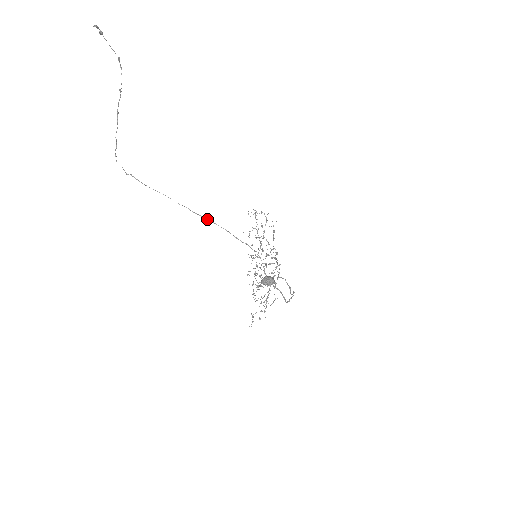
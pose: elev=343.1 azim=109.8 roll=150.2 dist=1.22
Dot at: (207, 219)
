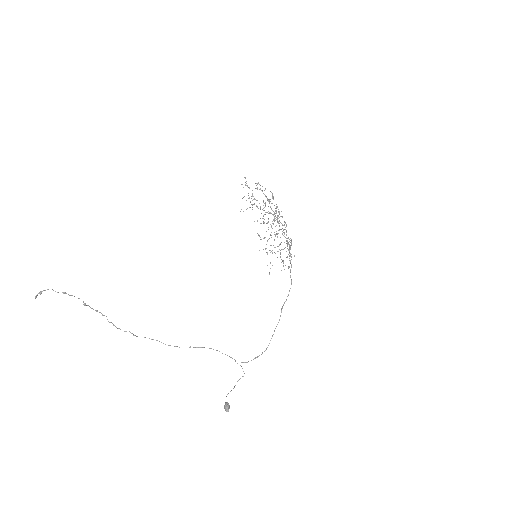
Dot at: occluded
